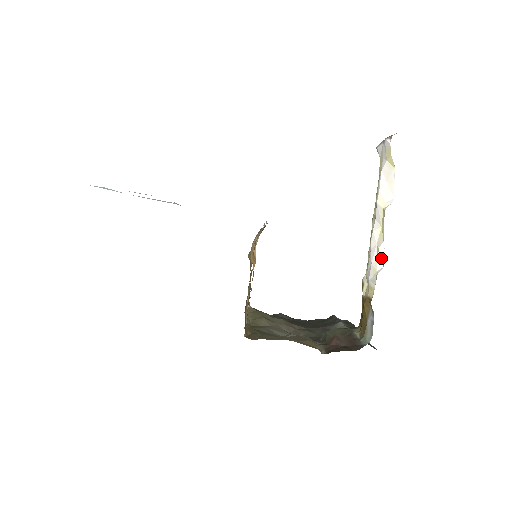
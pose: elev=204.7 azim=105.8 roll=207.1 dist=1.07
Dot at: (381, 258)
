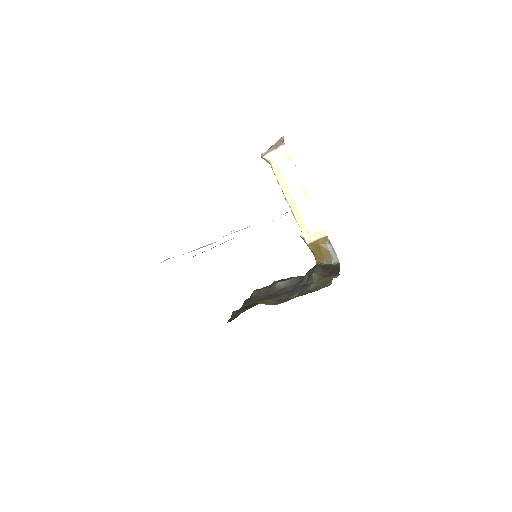
Dot at: (315, 213)
